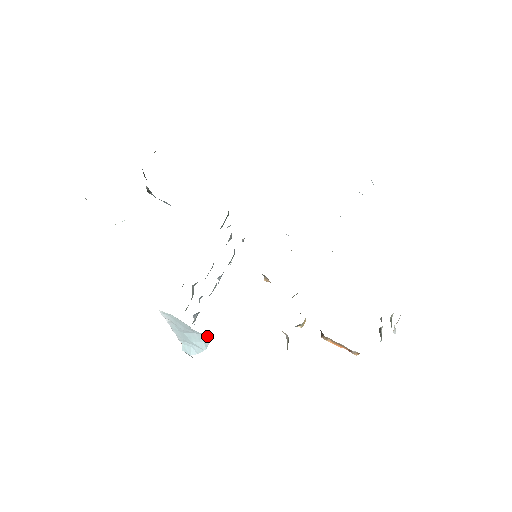
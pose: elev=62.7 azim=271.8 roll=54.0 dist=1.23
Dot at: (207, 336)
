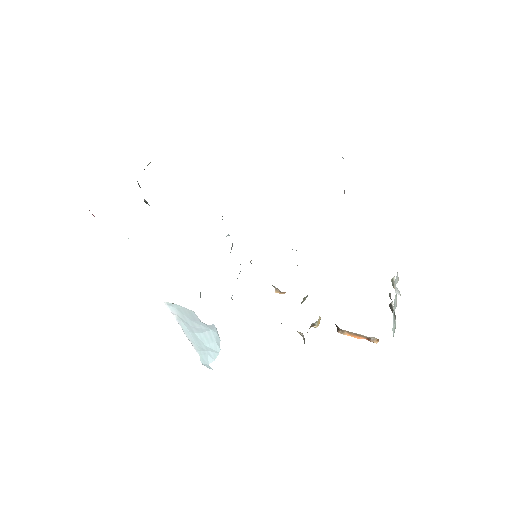
Dot at: (216, 329)
